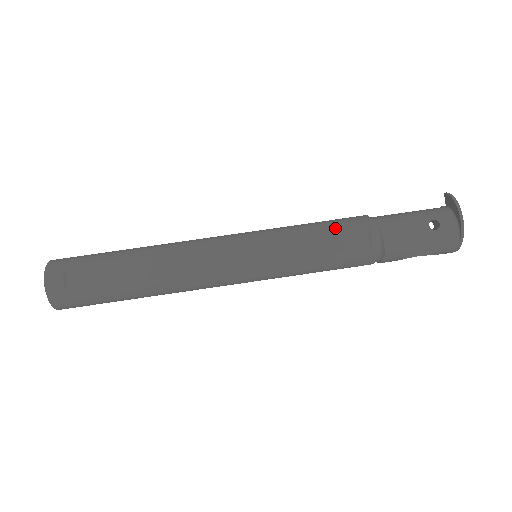
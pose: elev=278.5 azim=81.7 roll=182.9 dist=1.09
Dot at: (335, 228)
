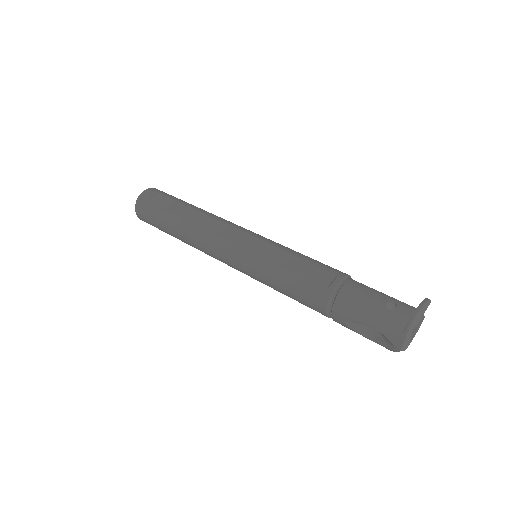
Dot at: (315, 262)
